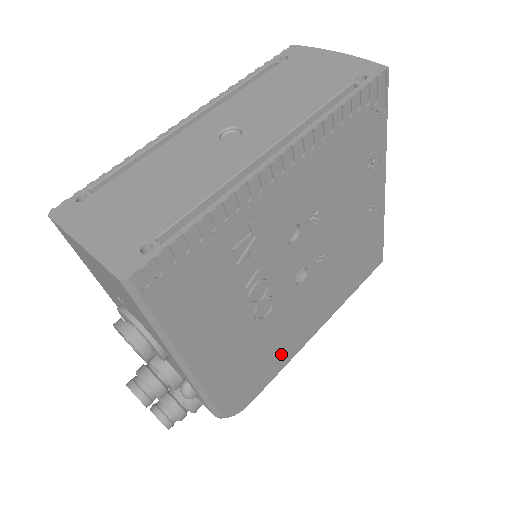
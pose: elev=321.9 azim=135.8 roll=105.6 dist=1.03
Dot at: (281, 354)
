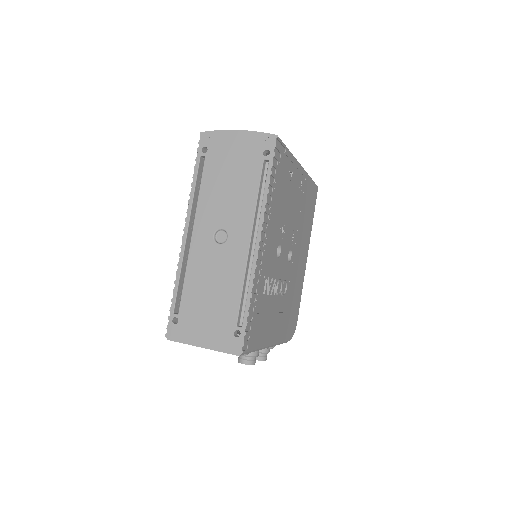
Dot at: (298, 289)
